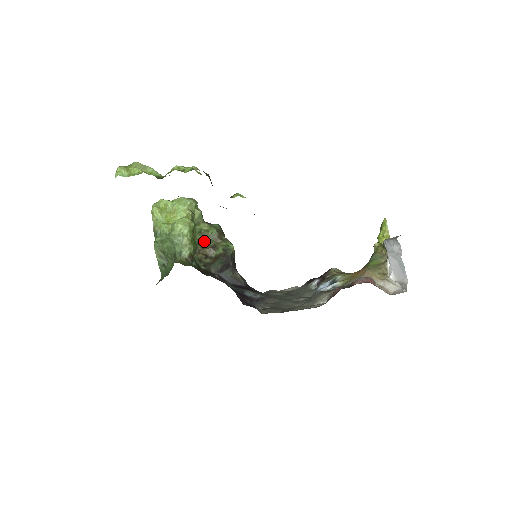
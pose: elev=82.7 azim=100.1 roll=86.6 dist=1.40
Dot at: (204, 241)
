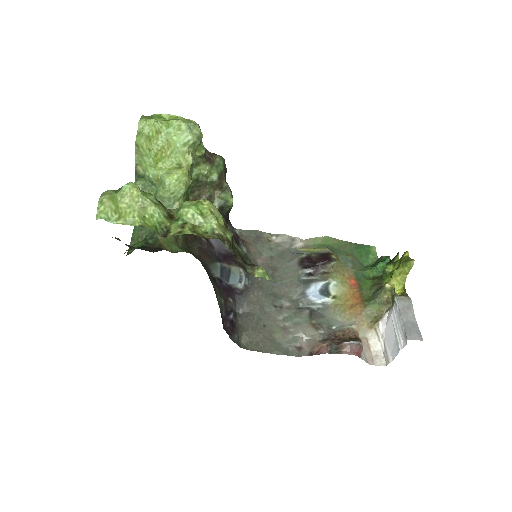
Dot at: (199, 188)
